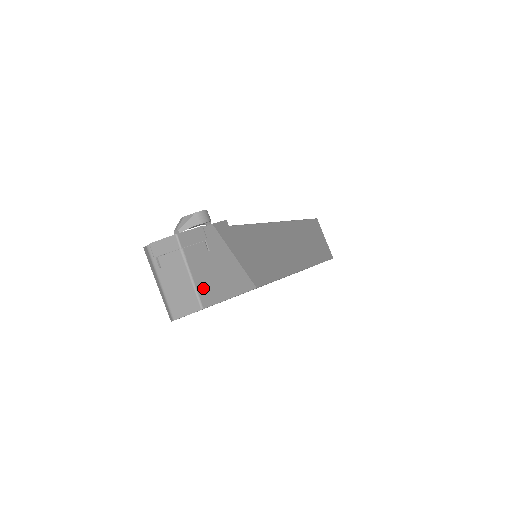
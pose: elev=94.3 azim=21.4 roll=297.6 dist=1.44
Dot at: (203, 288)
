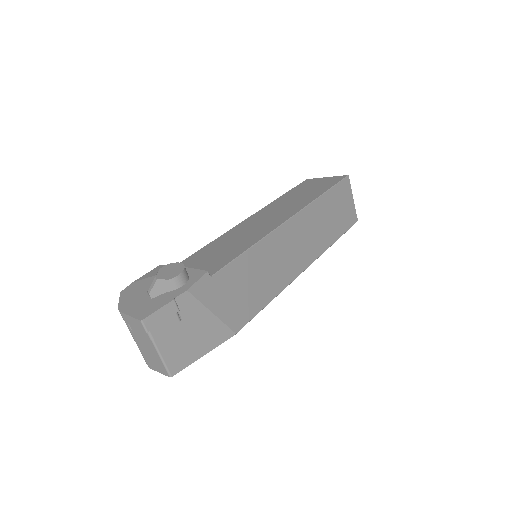
Dot at: (172, 358)
